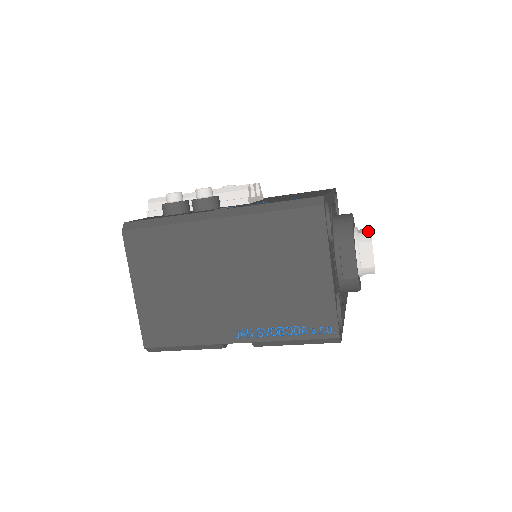
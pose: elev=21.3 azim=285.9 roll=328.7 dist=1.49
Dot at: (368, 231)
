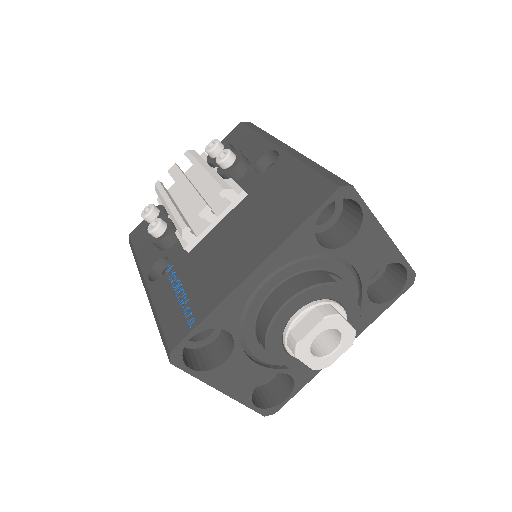
Dot at: (298, 338)
